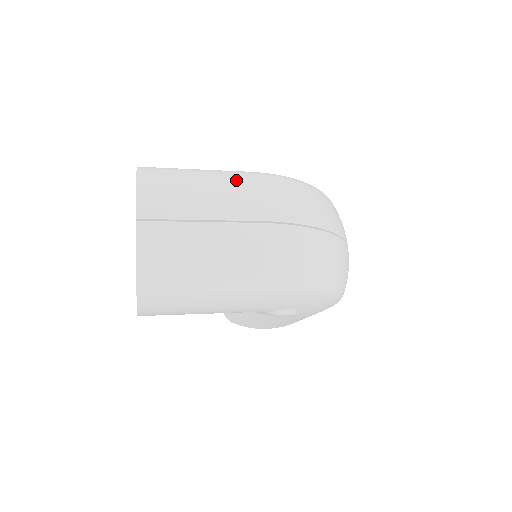
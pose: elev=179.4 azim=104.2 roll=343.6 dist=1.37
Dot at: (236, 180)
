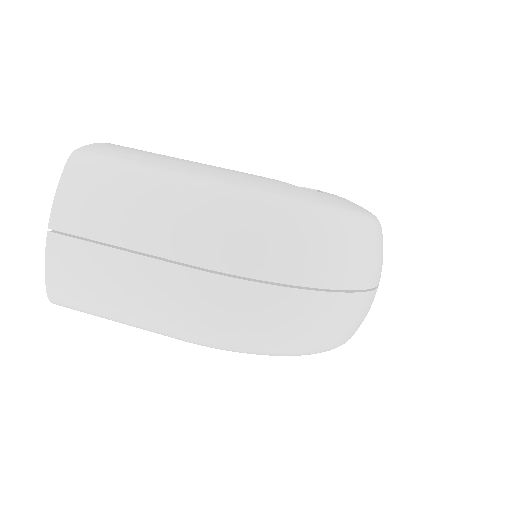
Dot at: (182, 196)
